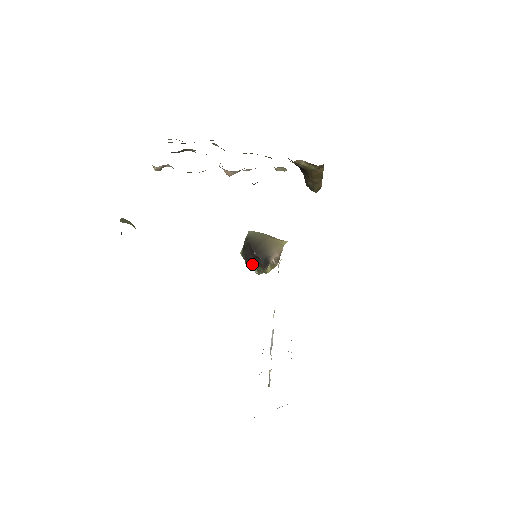
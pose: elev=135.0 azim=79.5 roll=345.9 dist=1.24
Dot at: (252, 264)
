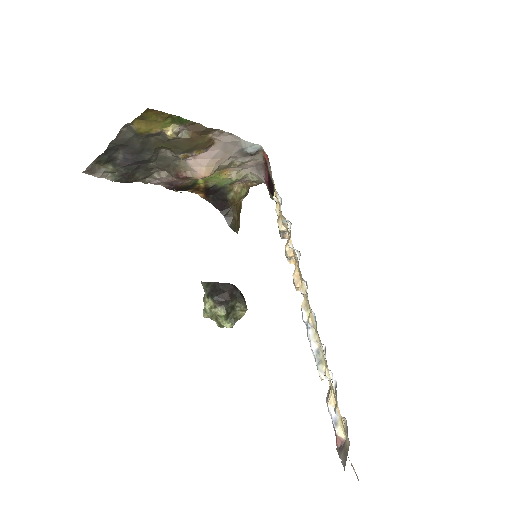
Dot at: (230, 303)
